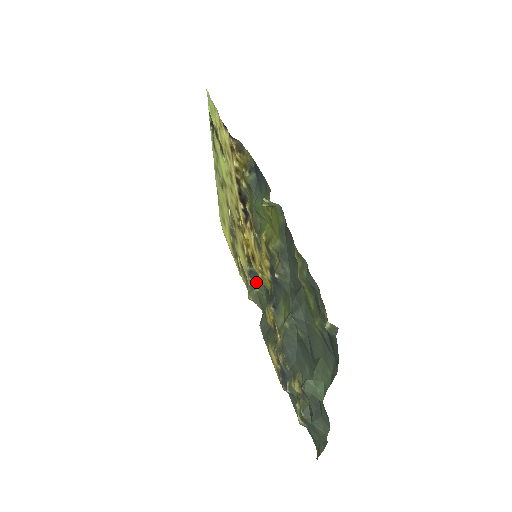
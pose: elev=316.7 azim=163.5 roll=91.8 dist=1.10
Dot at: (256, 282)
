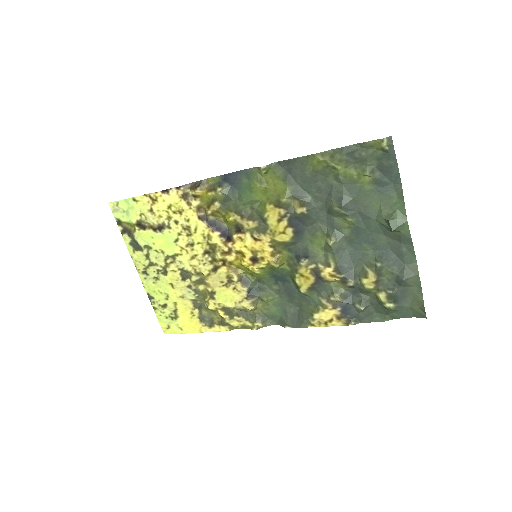
Dot at: (259, 297)
